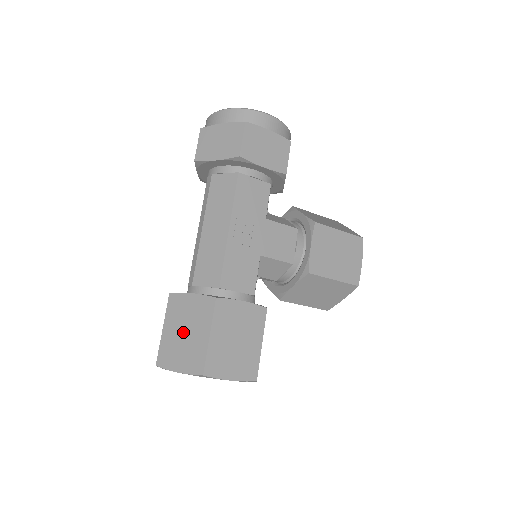
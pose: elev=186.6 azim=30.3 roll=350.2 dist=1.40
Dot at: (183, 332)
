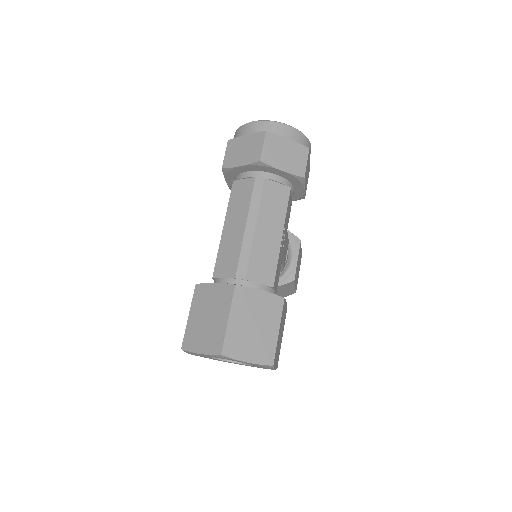
Dot at: (252, 325)
